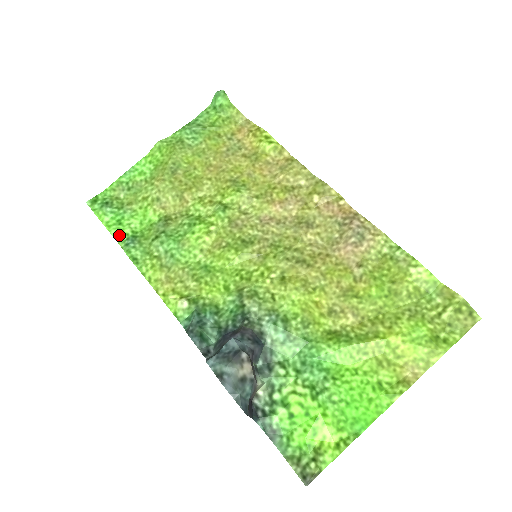
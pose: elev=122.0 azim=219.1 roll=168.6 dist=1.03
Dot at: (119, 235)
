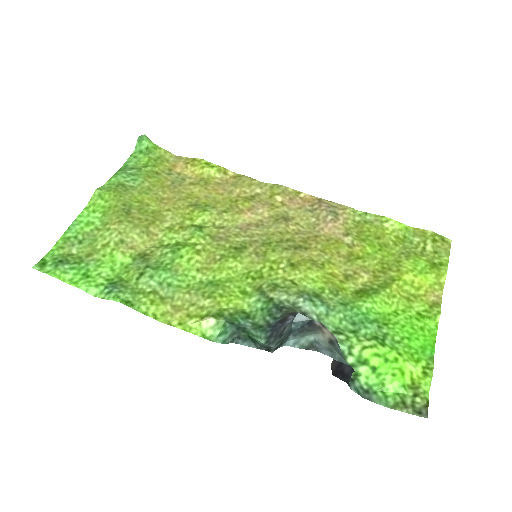
Dot at: (92, 288)
